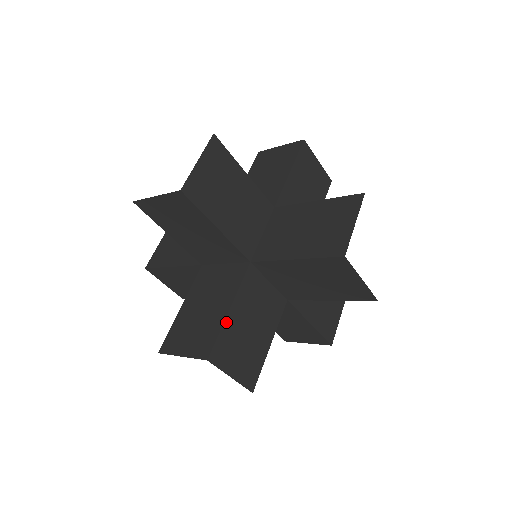
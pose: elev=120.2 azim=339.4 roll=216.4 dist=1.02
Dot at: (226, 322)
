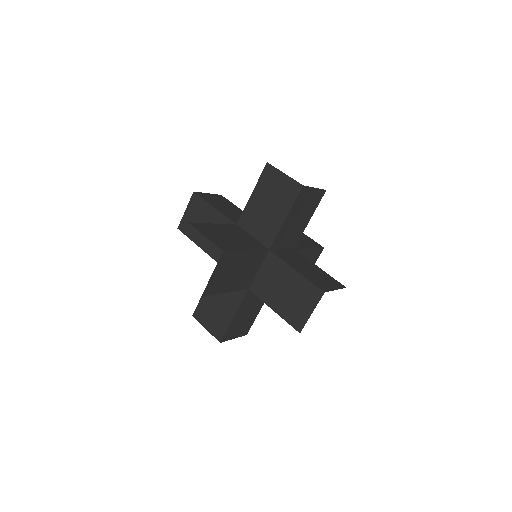
Dot at: (209, 224)
